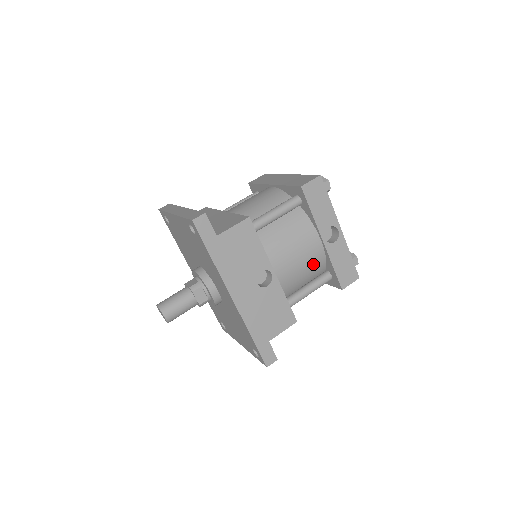
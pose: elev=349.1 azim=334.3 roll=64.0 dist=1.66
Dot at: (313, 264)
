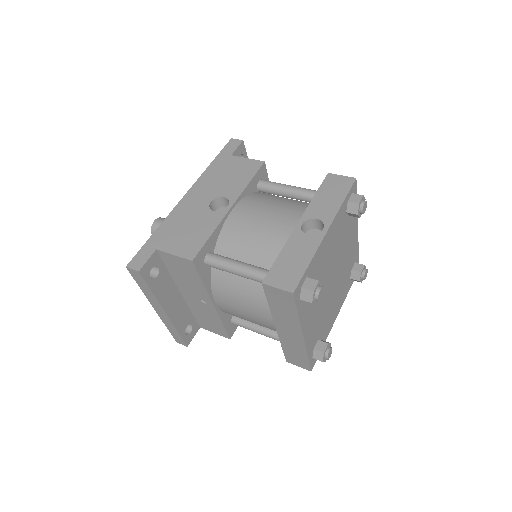
Dot at: (269, 241)
